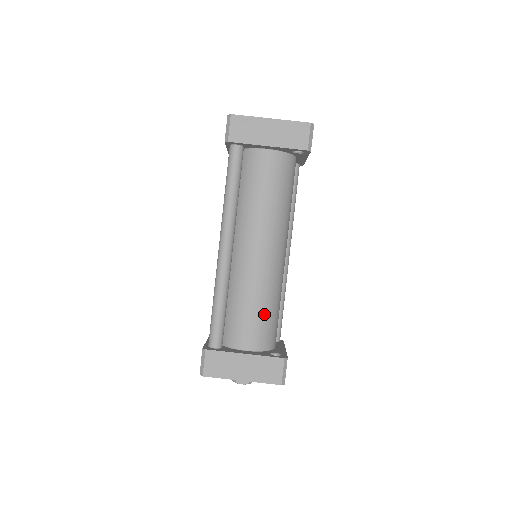
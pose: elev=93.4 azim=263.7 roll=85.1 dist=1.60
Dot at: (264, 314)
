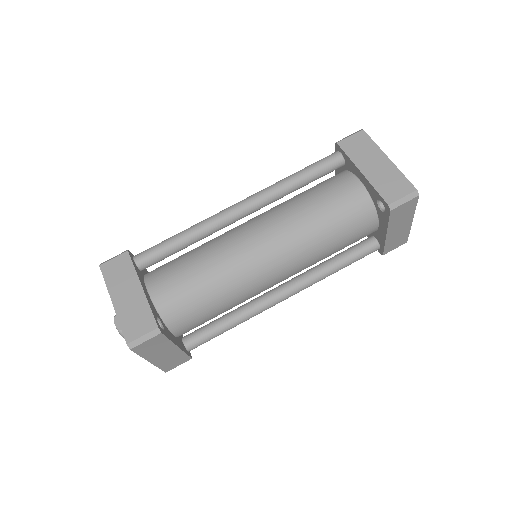
Dot at: (197, 286)
